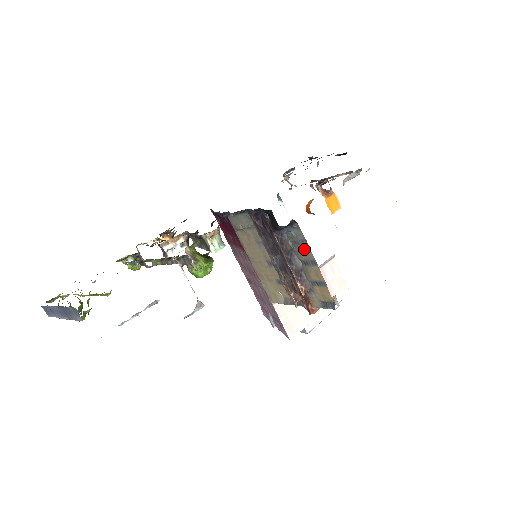
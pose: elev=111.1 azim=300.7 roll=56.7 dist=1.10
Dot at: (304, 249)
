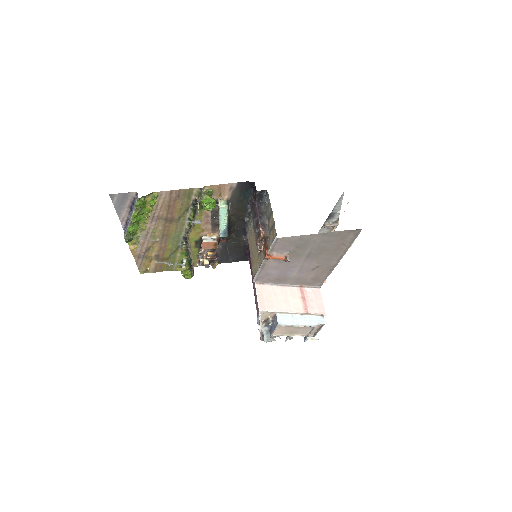
Dot at: (269, 207)
